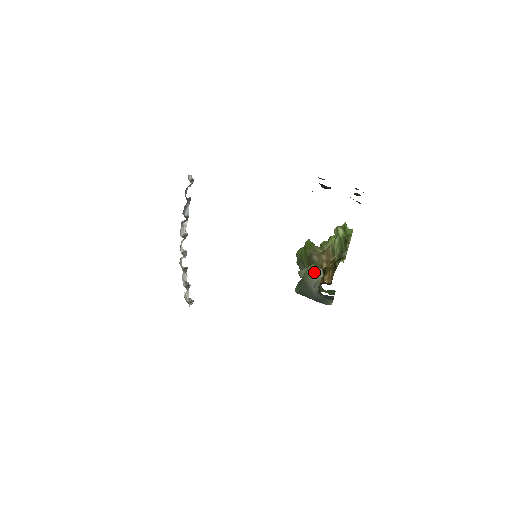
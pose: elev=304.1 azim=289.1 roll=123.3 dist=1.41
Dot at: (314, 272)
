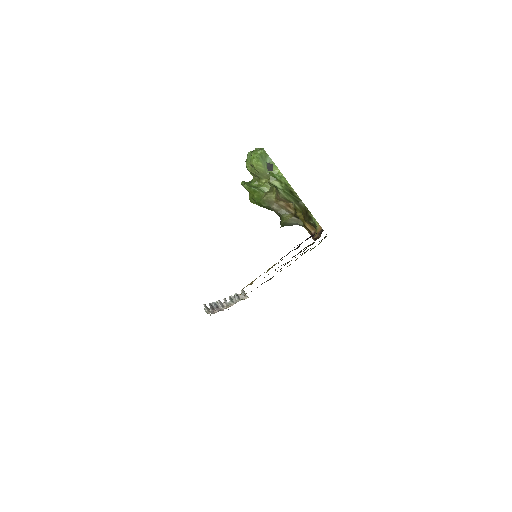
Dot at: (290, 221)
